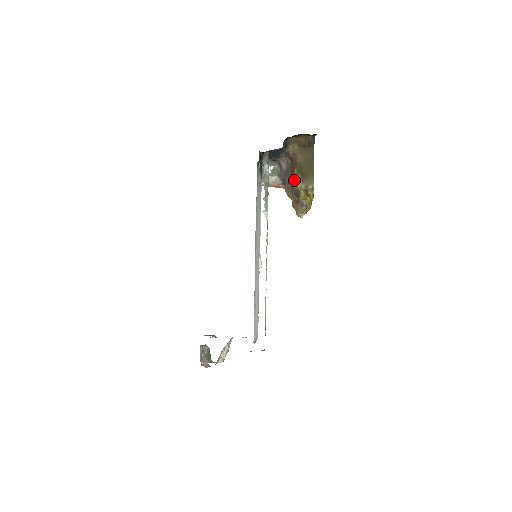
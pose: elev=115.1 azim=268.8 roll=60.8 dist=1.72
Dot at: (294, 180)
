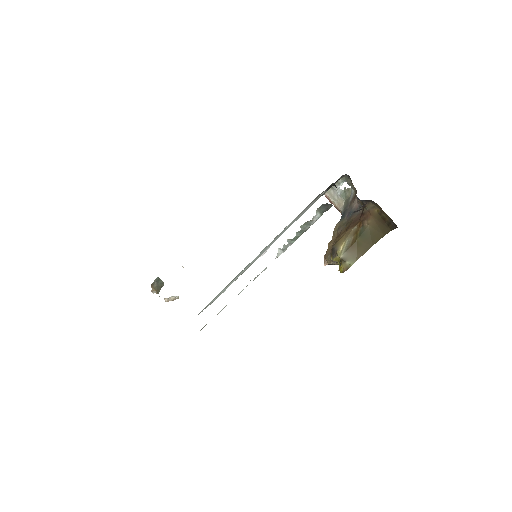
Dot at: (345, 234)
